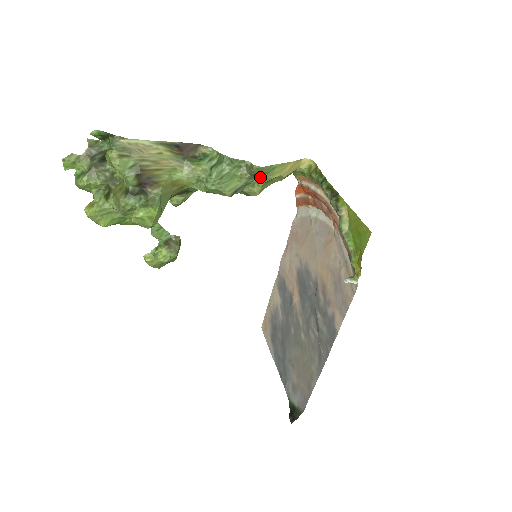
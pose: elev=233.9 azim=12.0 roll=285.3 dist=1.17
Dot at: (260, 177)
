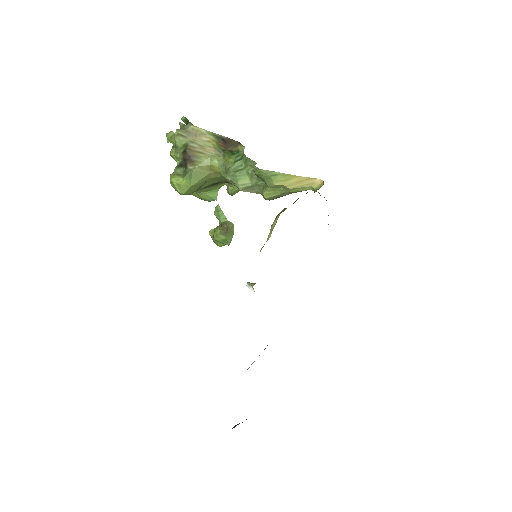
Dot at: (265, 180)
